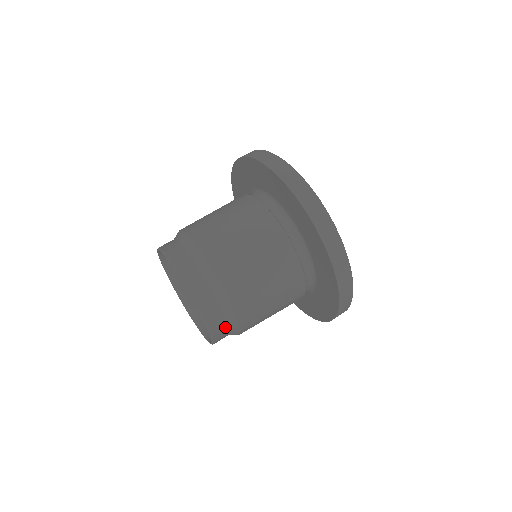
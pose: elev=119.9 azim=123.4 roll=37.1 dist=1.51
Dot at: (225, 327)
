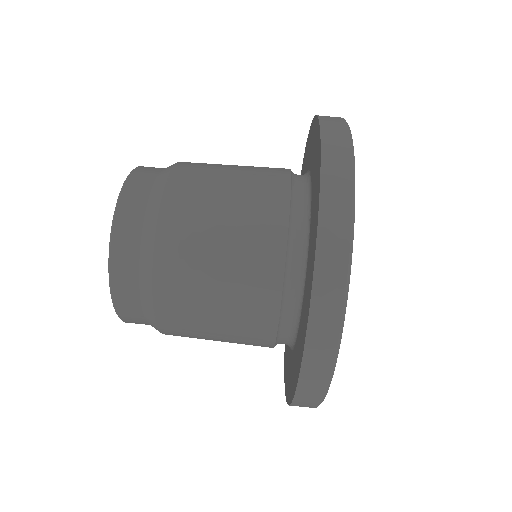
Dot at: (136, 294)
